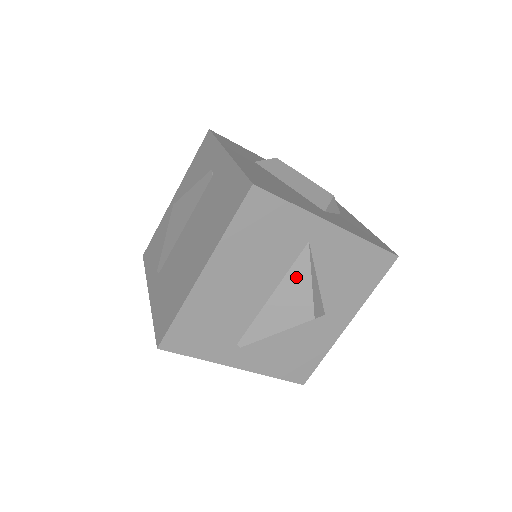
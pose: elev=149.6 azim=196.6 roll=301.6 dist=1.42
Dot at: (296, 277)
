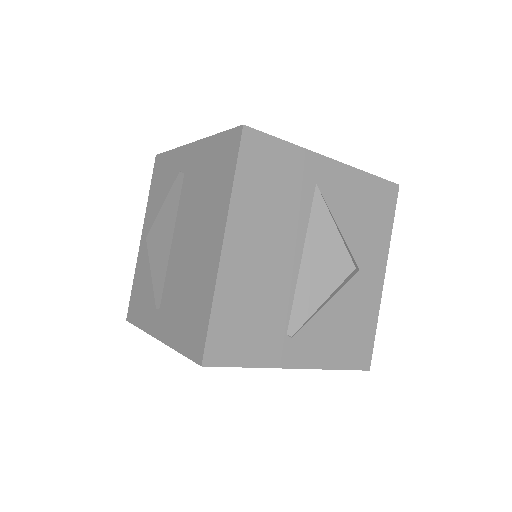
Dot at: (319, 227)
